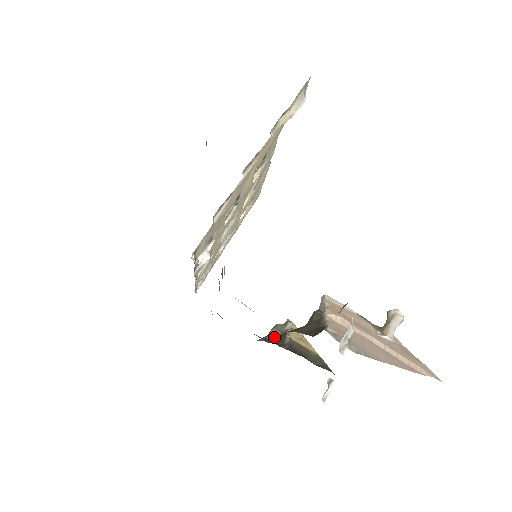
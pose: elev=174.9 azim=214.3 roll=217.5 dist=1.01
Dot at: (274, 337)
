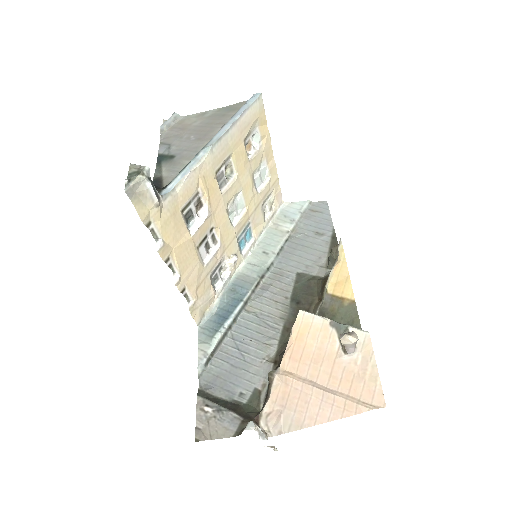
Dot at: (332, 264)
